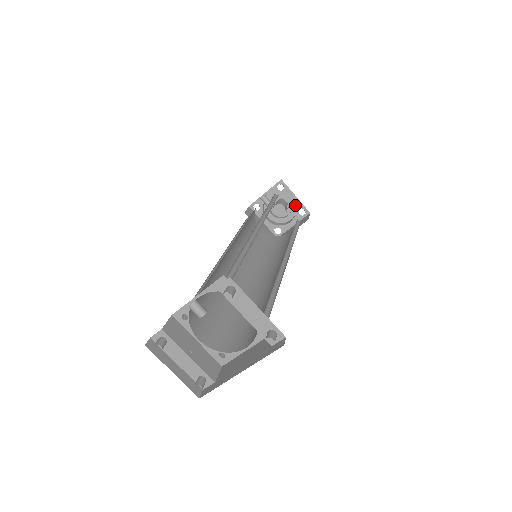
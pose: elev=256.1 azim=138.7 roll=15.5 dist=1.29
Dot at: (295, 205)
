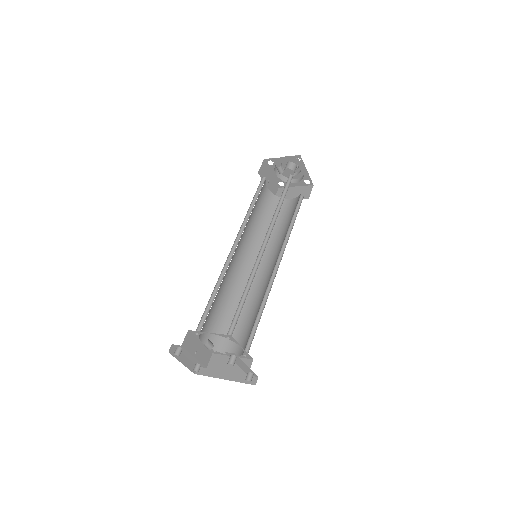
Dot at: (304, 175)
